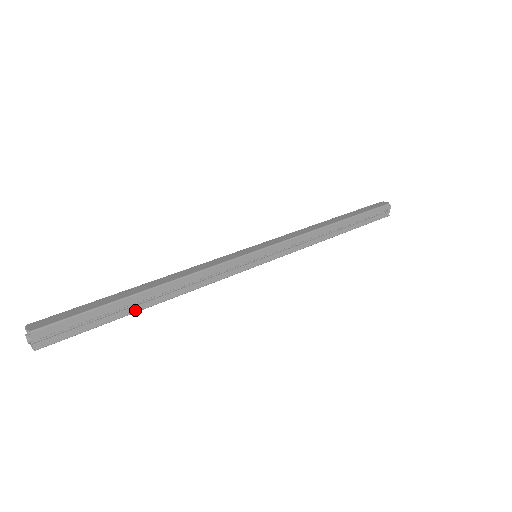
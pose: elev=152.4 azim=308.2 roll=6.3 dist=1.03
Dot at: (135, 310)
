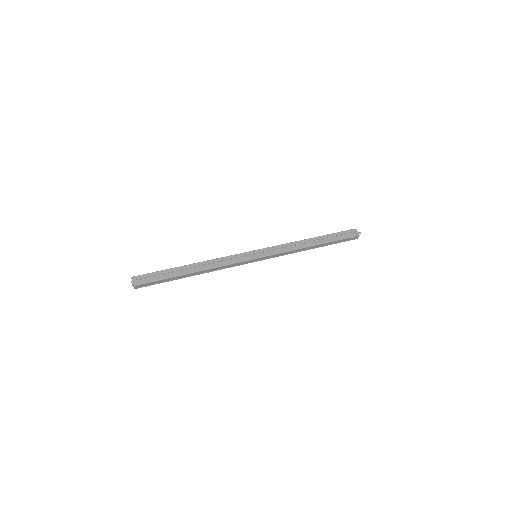
Dot at: (183, 274)
